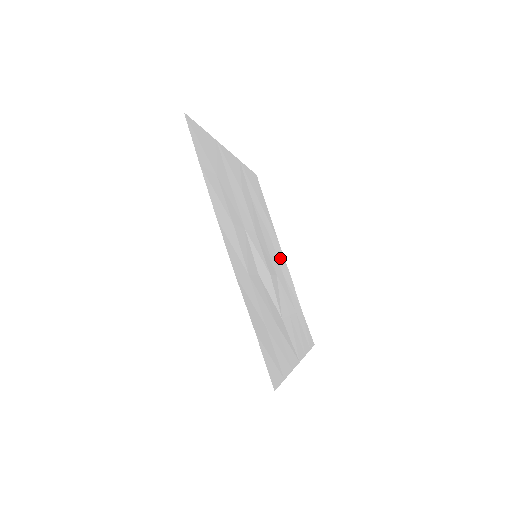
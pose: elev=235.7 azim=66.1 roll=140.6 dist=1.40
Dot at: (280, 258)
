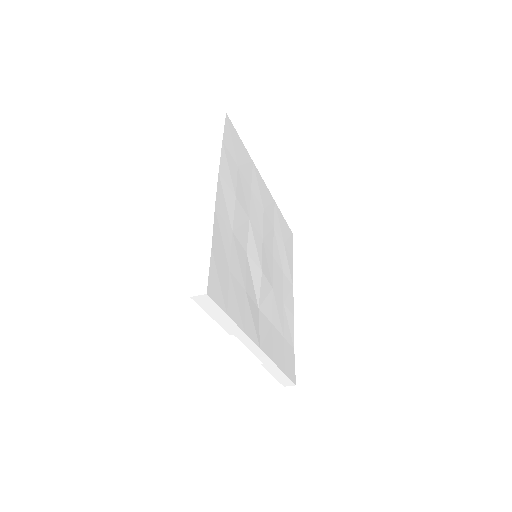
Dot at: (287, 293)
